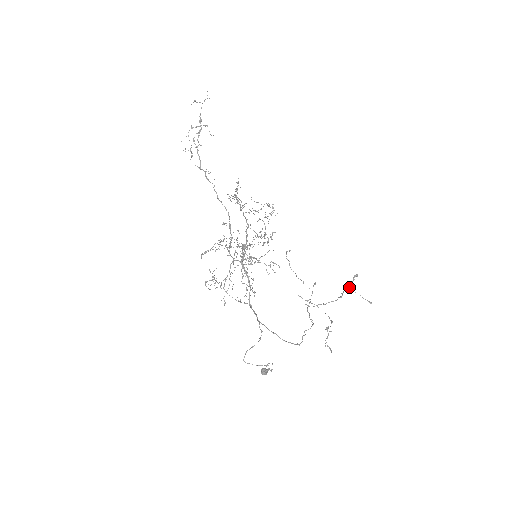
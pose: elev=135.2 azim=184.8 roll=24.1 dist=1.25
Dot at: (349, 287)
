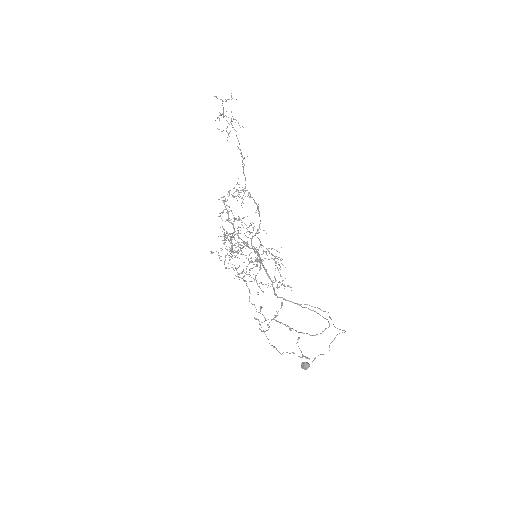
Dot at: (275, 316)
